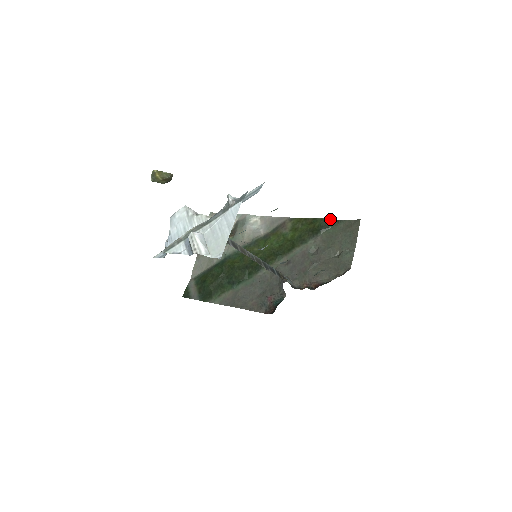
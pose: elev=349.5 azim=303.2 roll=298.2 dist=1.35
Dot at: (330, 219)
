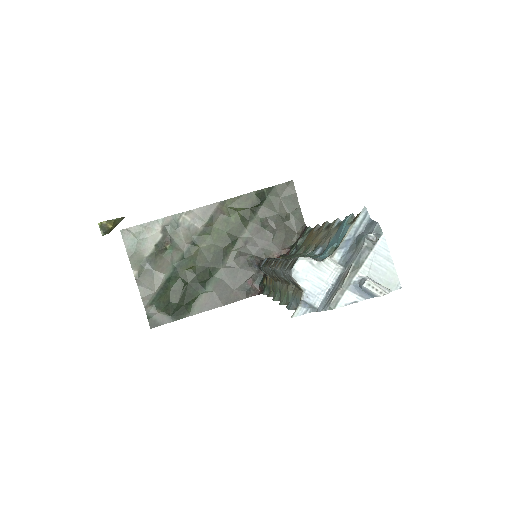
Dot at: (263, 189)
